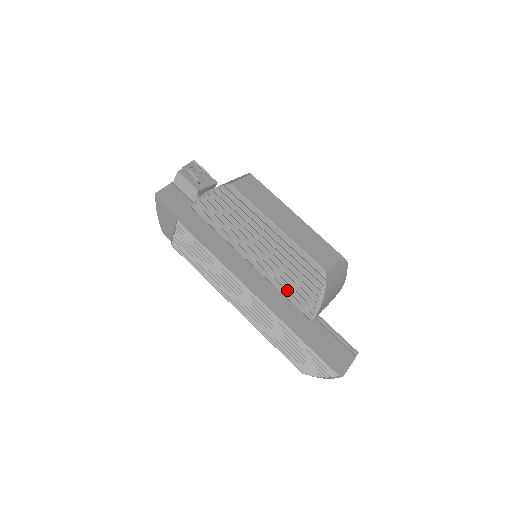
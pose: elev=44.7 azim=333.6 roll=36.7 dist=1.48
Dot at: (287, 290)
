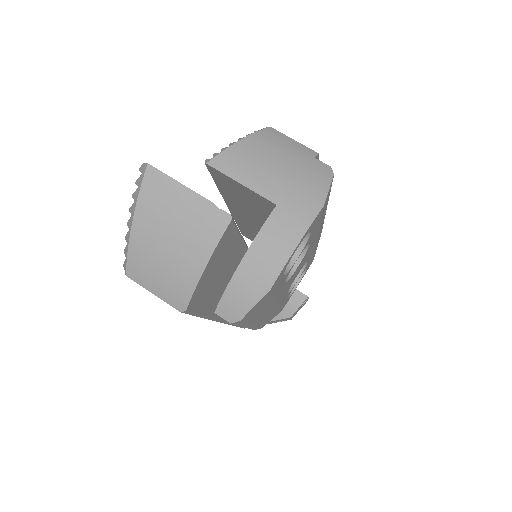
Dot at: occluded
